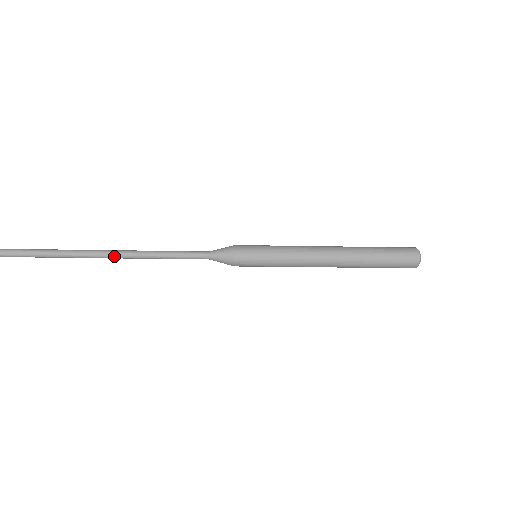
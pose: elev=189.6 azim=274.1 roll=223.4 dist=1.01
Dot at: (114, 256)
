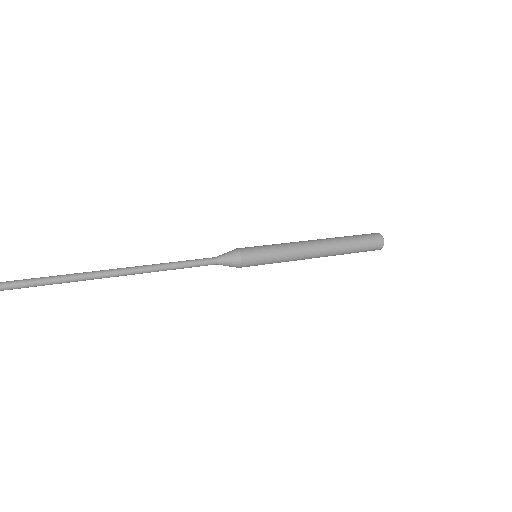
Dot at: occluded
